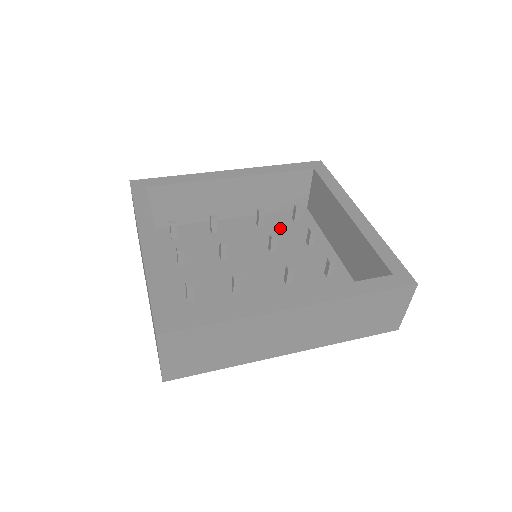
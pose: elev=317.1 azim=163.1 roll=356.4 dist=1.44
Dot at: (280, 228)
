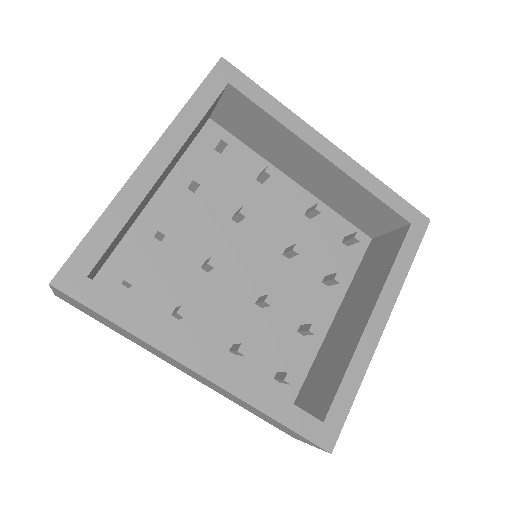
Dot at: (322, 237)
